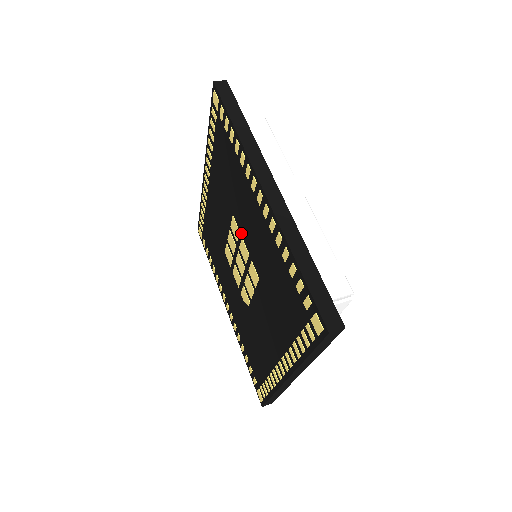
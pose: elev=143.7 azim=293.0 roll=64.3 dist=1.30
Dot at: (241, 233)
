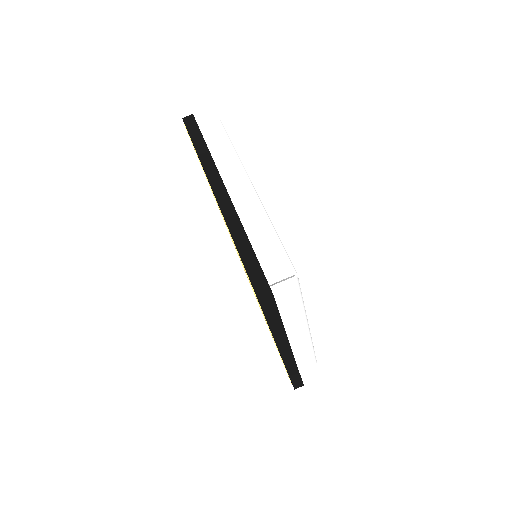
Dot at: occluded
